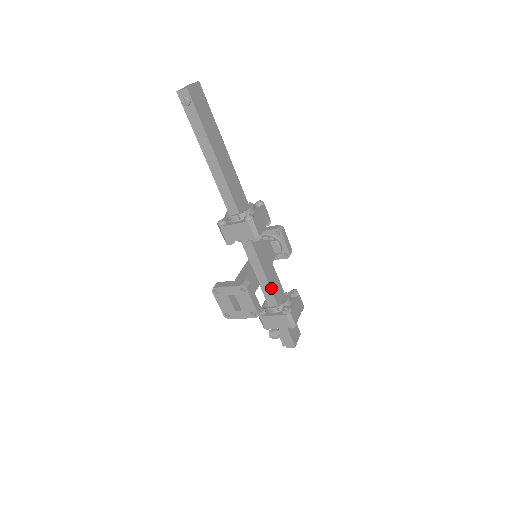
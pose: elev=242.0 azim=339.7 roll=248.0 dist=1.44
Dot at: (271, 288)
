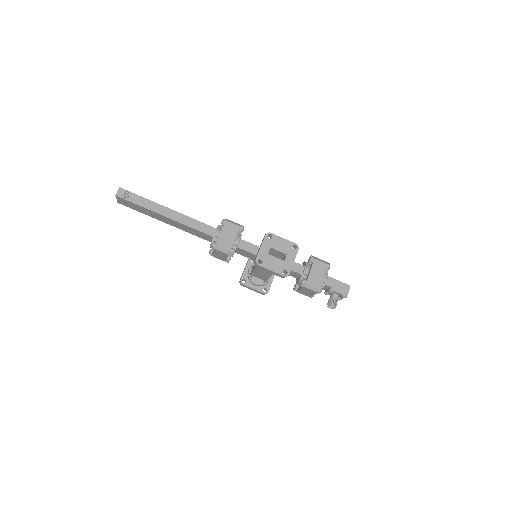
Dot at: occluded
